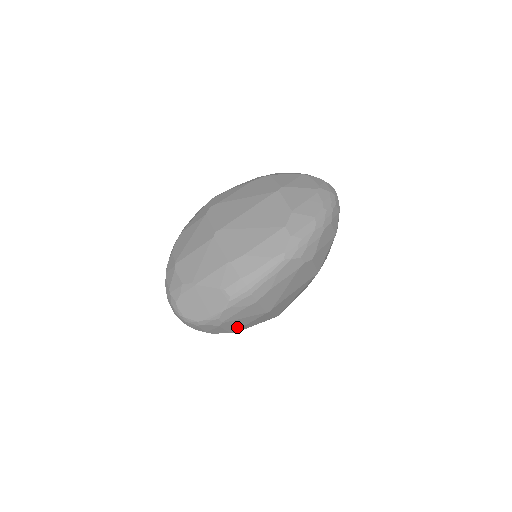
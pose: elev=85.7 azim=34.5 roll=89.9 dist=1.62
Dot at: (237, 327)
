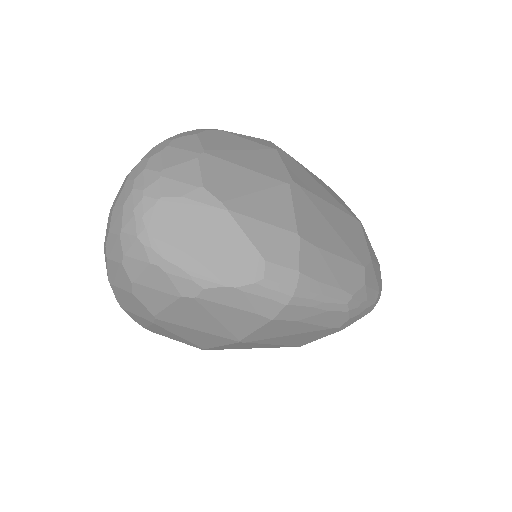
Dot at: (178, 319)
